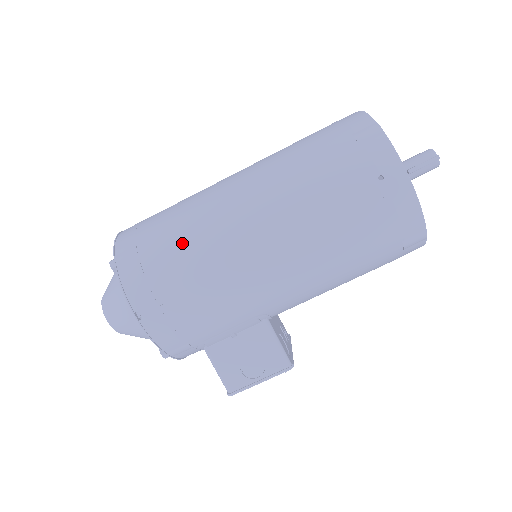
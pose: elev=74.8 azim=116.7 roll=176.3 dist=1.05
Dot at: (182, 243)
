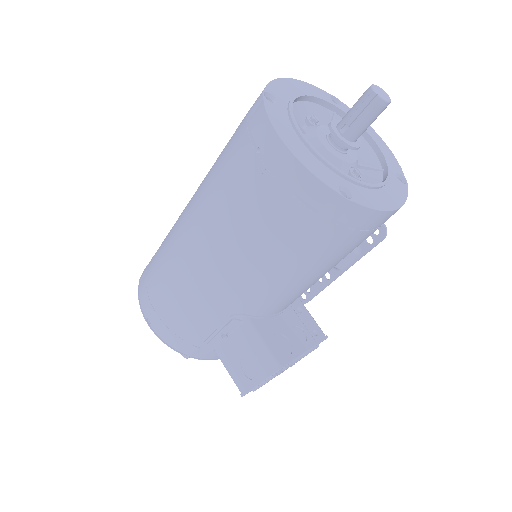
Dot at: (161, 256)
